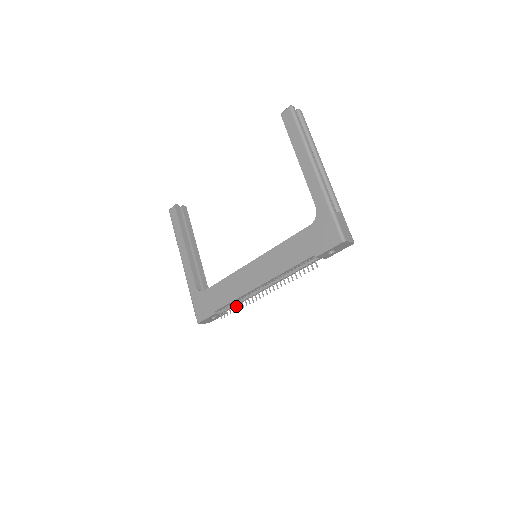
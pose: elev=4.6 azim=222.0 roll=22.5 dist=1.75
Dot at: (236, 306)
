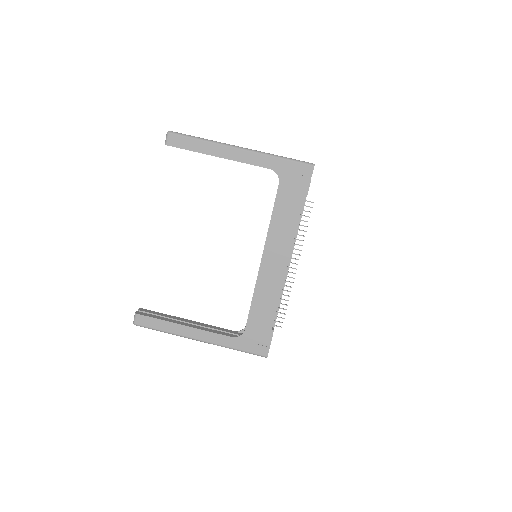
Dot at: (283, 304)
